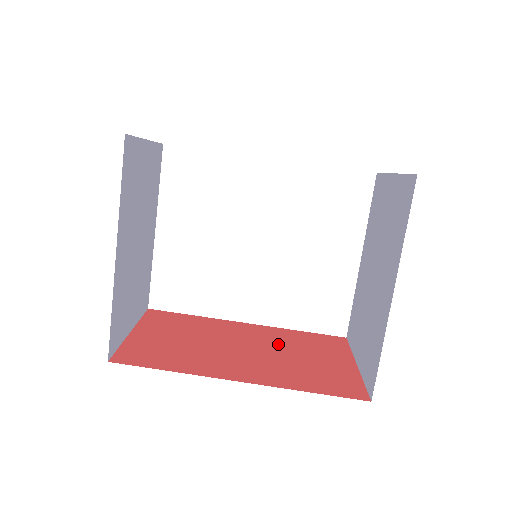
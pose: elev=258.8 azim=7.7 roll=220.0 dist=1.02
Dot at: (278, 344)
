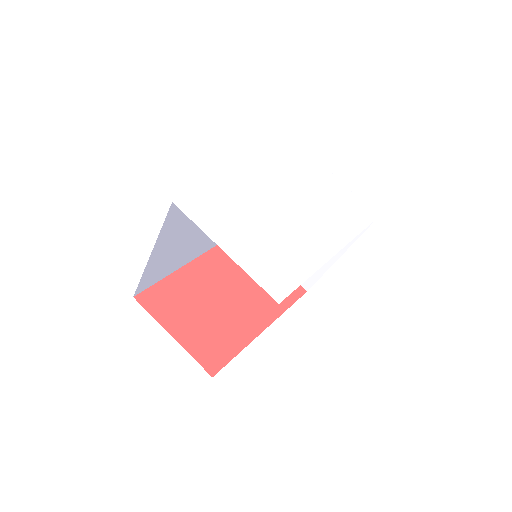
Dot at: (235, 271)
